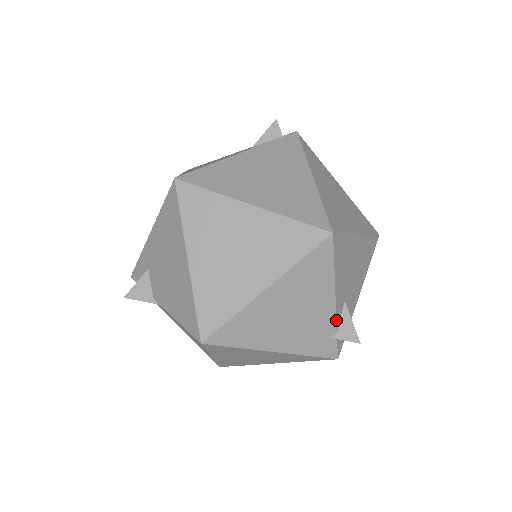
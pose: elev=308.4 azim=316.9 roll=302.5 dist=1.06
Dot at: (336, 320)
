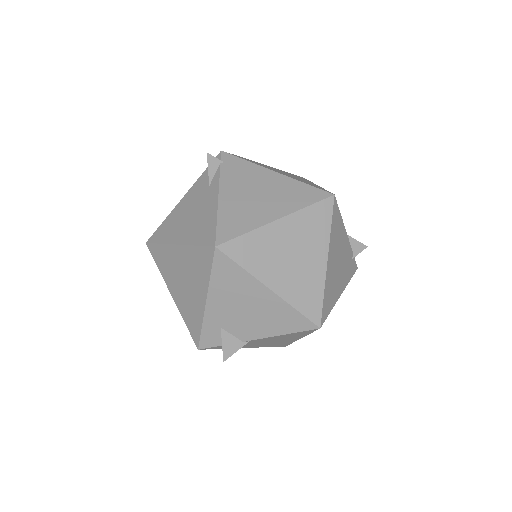
Dot at: (350, 246)
